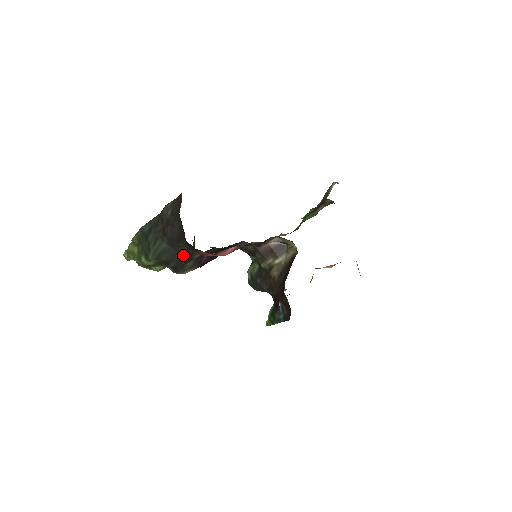
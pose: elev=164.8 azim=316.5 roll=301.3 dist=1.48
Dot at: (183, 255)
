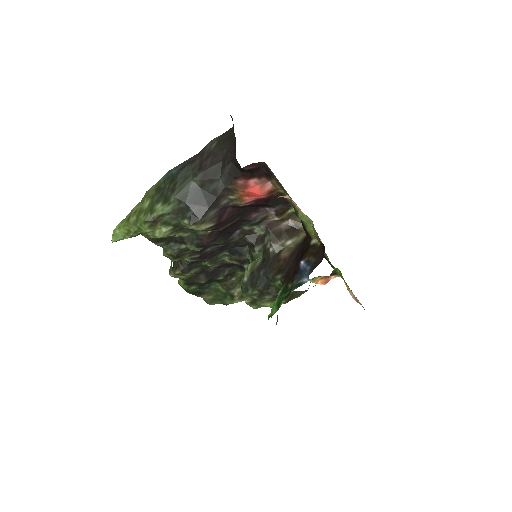
Dot at: (211, 197)
